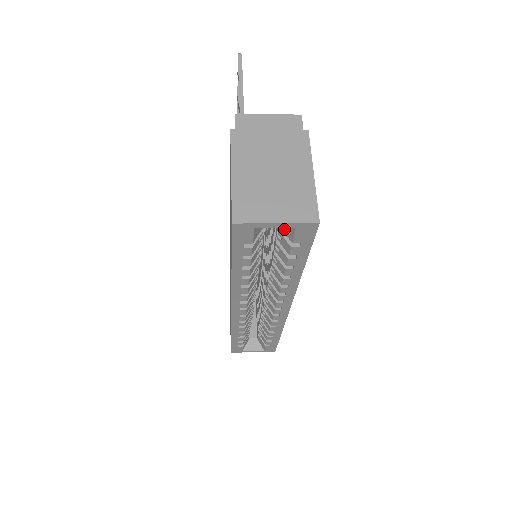
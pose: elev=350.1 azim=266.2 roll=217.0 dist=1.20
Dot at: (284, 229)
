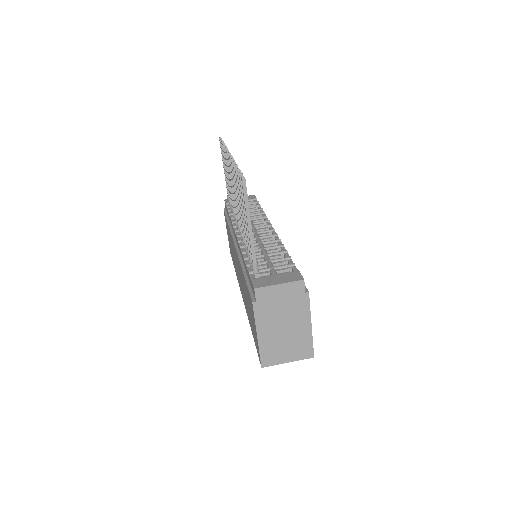
Dot at: occluded
